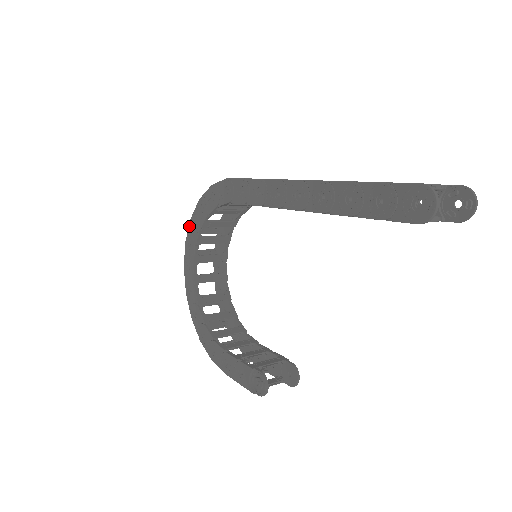
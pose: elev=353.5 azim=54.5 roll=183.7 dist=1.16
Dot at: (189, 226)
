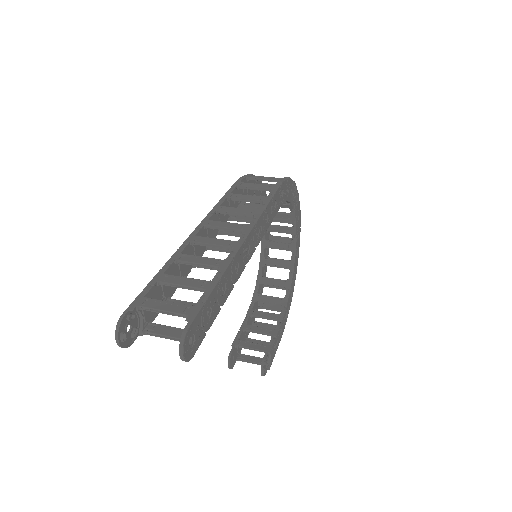
Dot at: occluded
